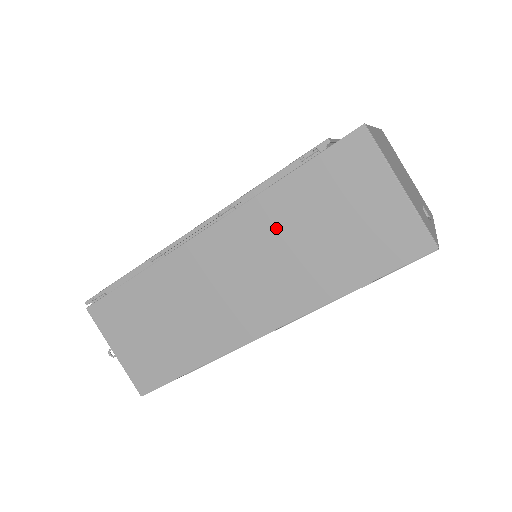
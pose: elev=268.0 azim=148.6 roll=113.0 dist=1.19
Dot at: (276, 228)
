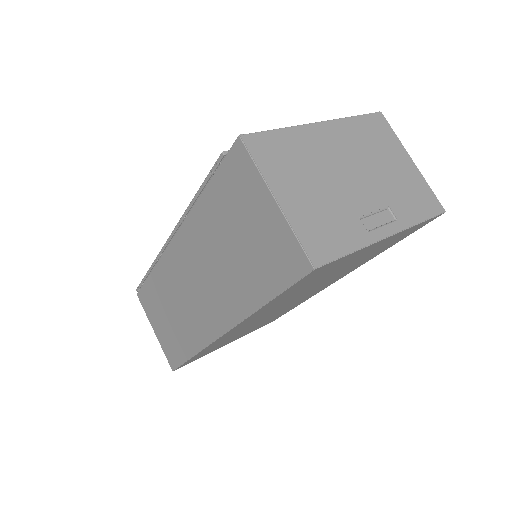
Dot at: (208, 238)
